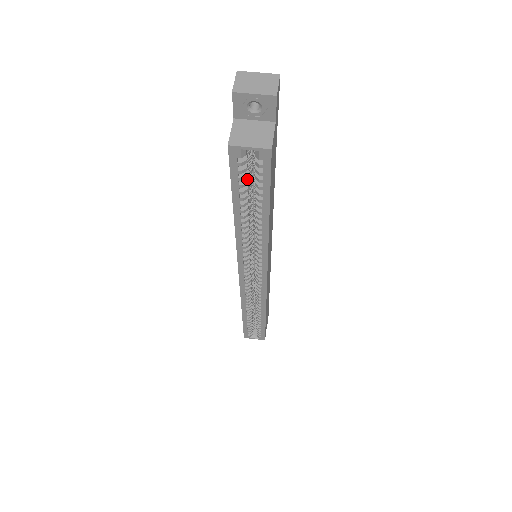
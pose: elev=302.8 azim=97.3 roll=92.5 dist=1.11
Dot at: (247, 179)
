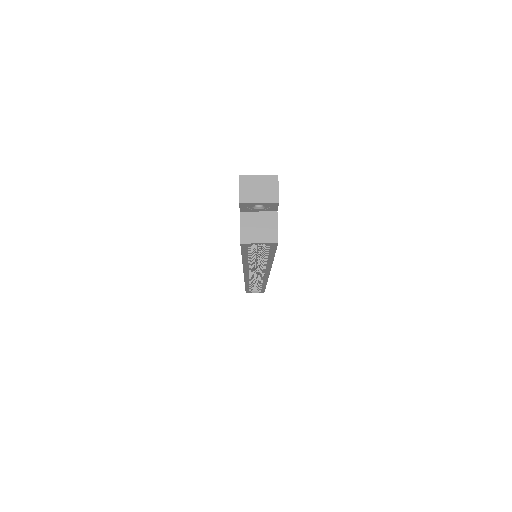
Dot at: occluded
